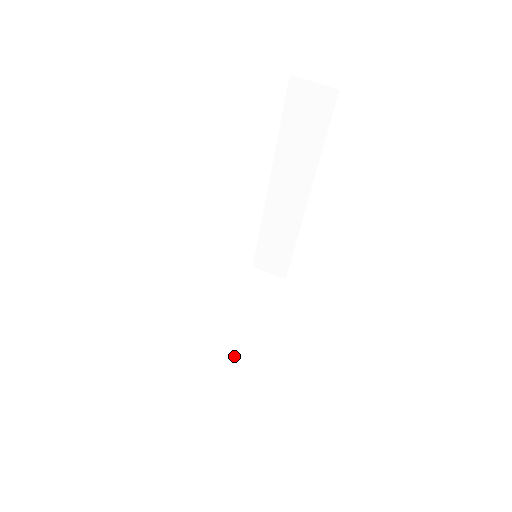
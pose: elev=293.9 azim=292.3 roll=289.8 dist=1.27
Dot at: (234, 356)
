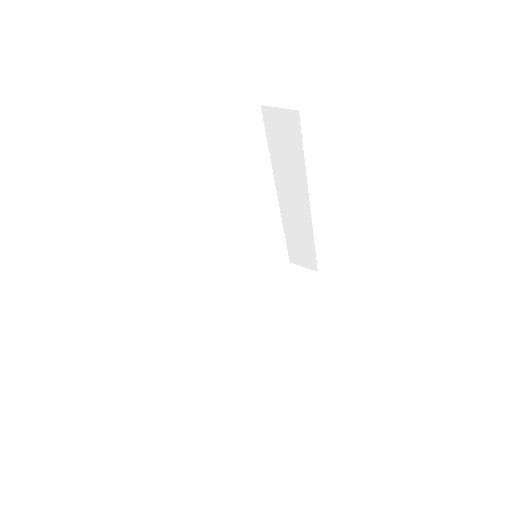
Dot at: (261, 339)
